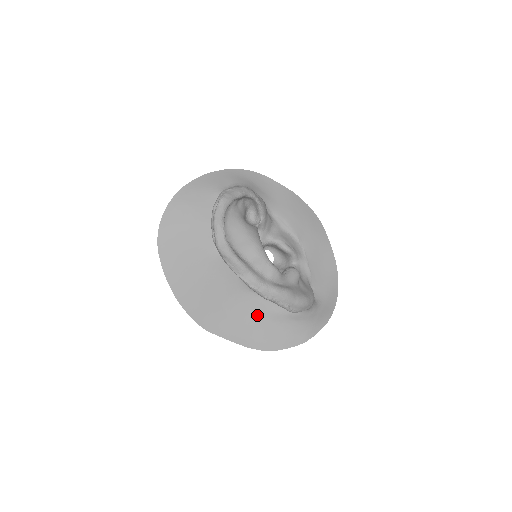
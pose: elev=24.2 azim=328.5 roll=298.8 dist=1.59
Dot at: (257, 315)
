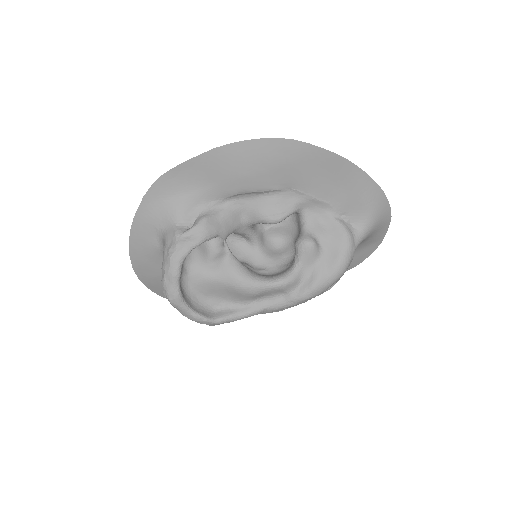
Dot at: occluded
